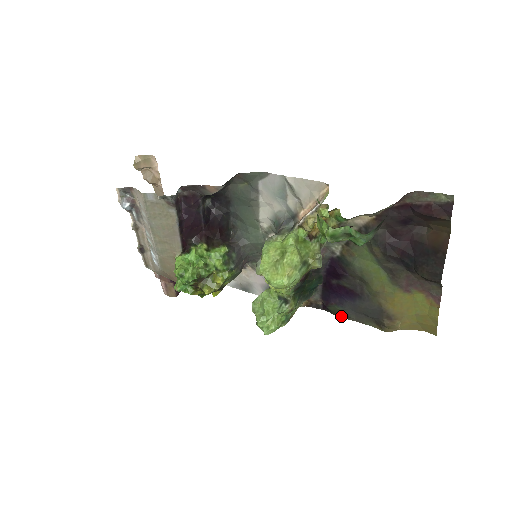
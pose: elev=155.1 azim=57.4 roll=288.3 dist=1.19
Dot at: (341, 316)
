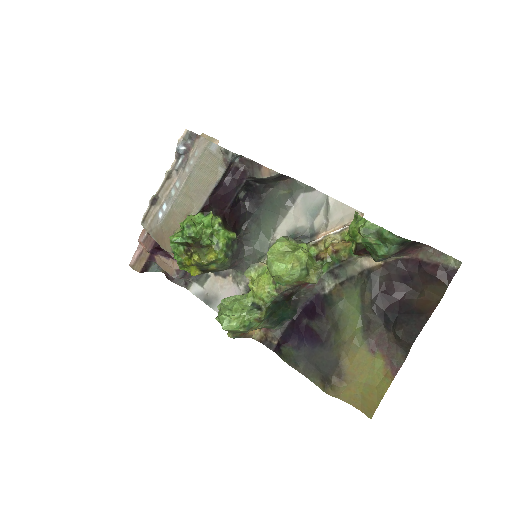
Dot at: (290, 362)
